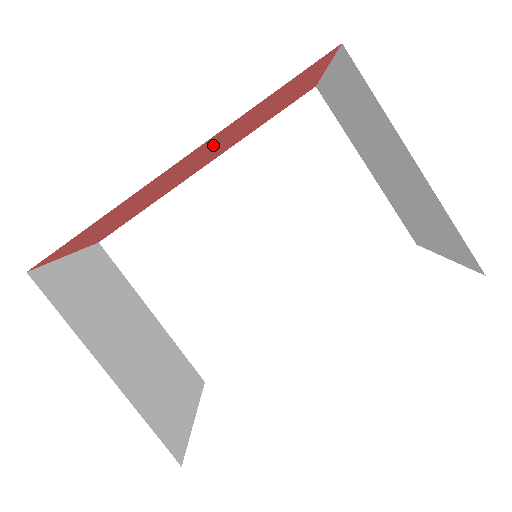
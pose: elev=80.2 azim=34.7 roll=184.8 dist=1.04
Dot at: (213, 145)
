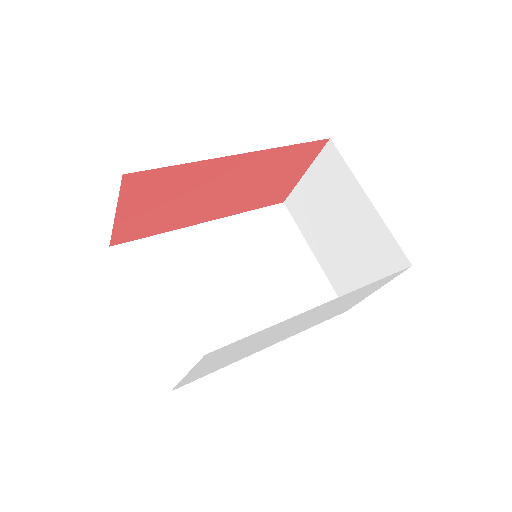
Dot at: (247, 173)
